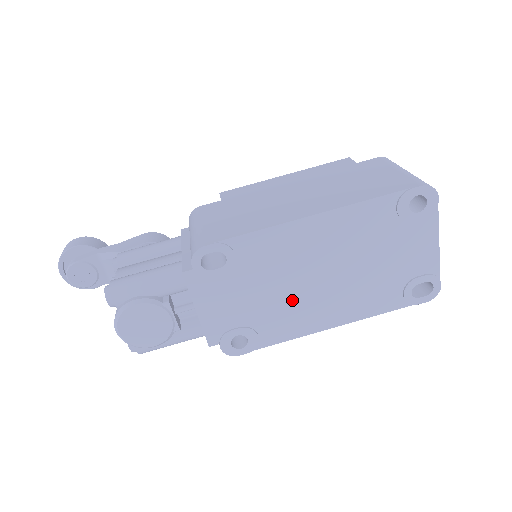
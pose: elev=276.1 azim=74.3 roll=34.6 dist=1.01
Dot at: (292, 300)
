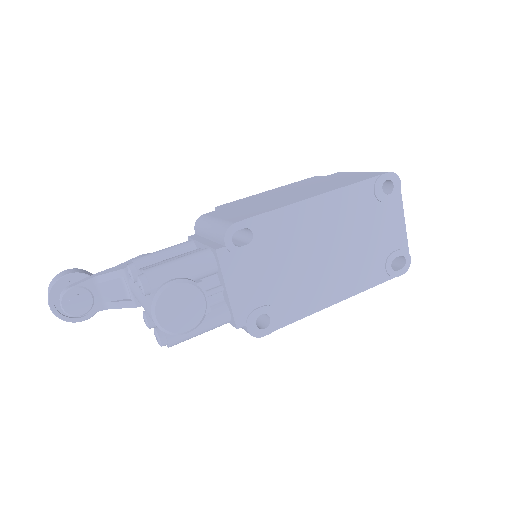
Dot at: (304, 276)
